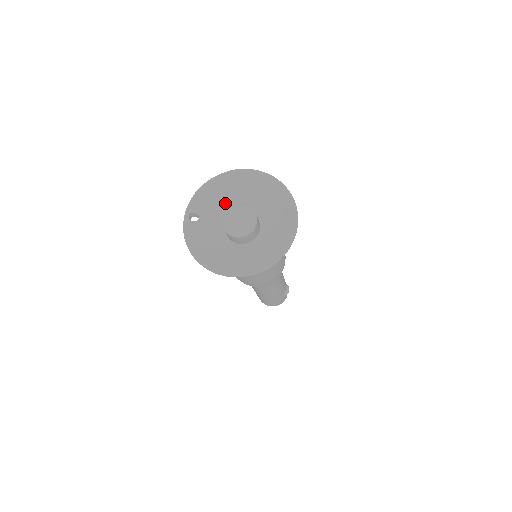
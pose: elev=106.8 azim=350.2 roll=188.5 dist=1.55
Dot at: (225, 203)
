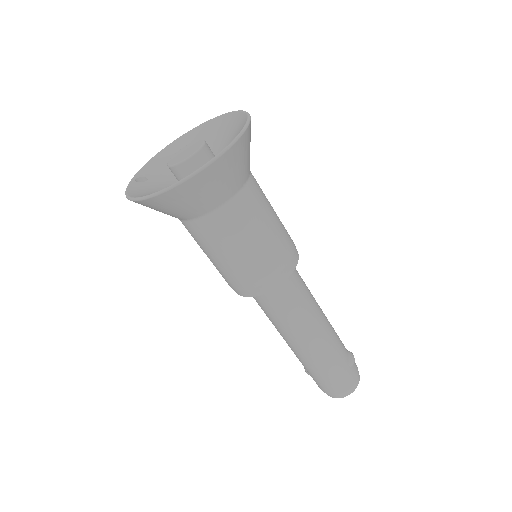
Dot at: occluded
